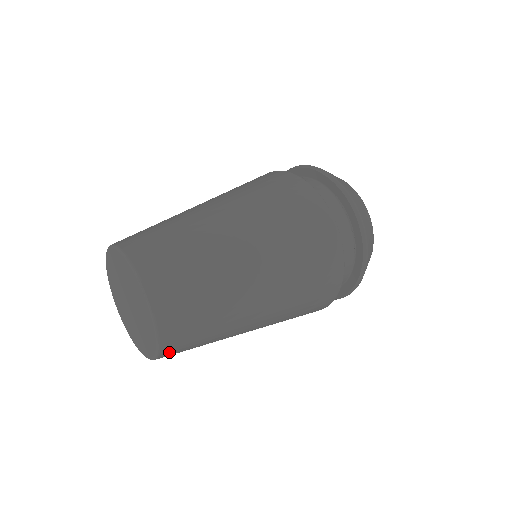
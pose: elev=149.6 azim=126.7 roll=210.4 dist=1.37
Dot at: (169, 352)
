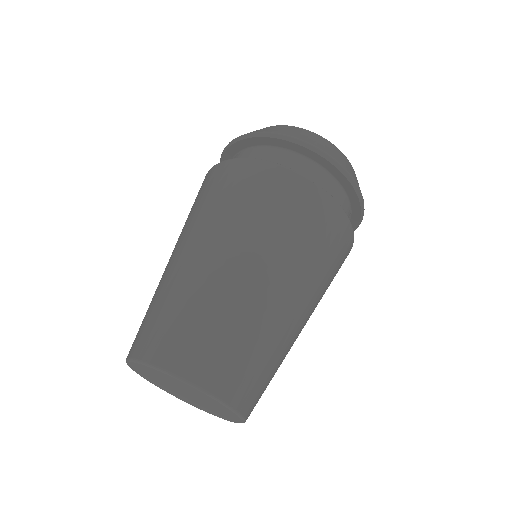
Dot at: occluded
